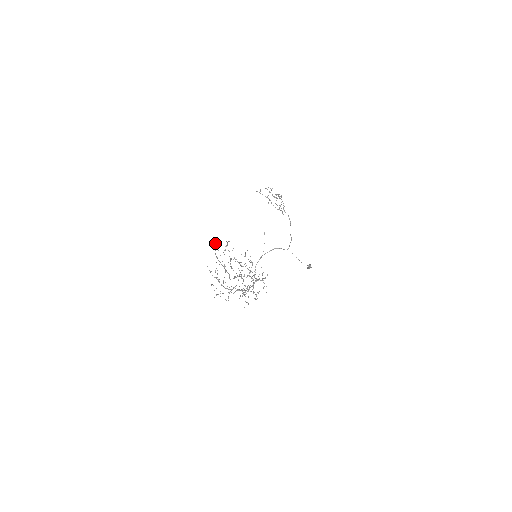
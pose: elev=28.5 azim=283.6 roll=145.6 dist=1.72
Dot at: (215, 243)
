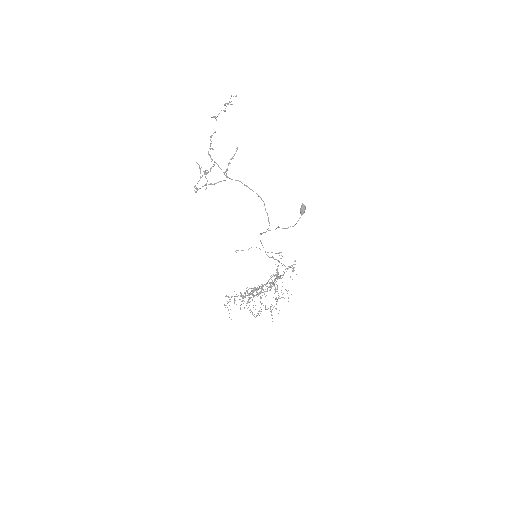
Dot at: occluded
